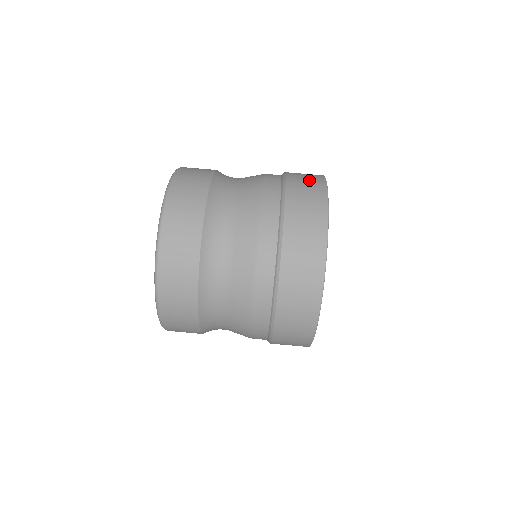
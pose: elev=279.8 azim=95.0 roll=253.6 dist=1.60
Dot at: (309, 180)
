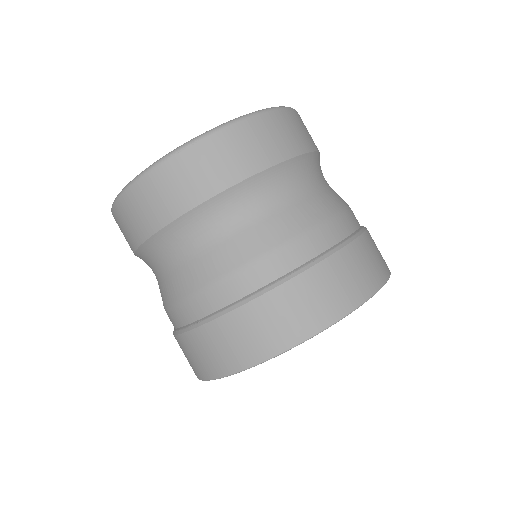
Dot at: (316, 304)
